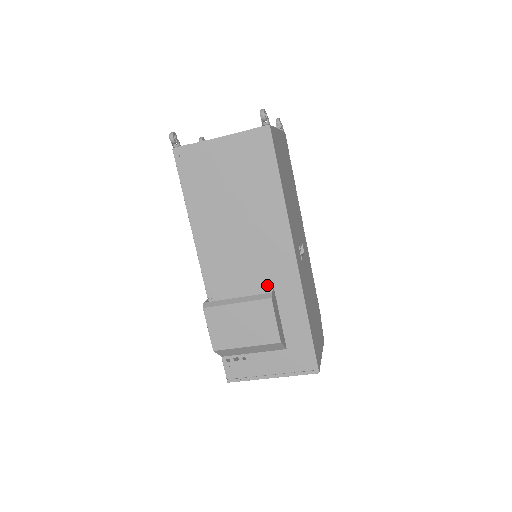
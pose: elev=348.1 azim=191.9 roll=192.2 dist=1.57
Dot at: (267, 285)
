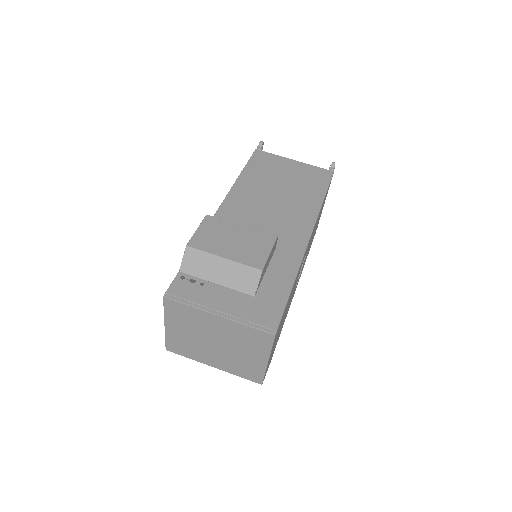
Dot at: occluded
